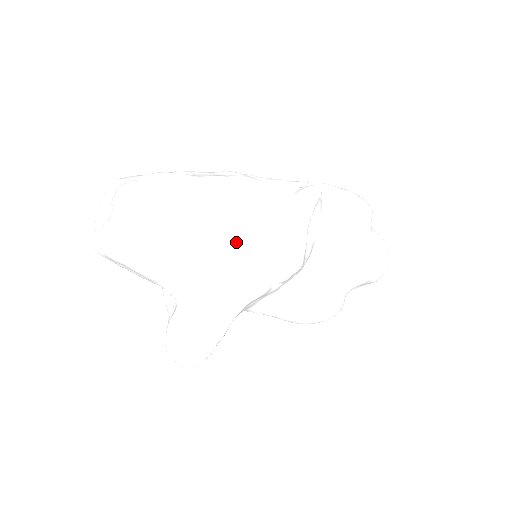
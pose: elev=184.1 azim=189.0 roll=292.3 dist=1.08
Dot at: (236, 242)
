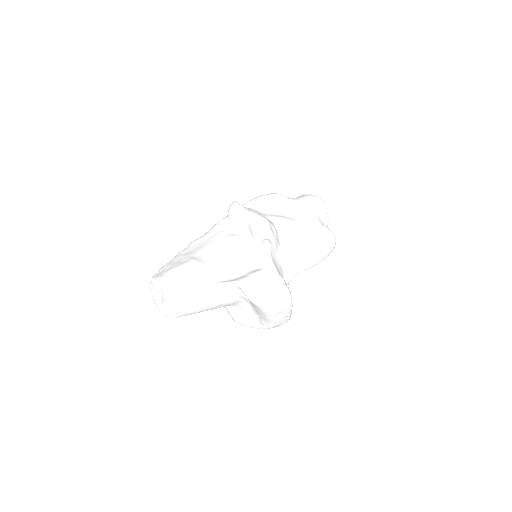
Dot at: (228, 246)
